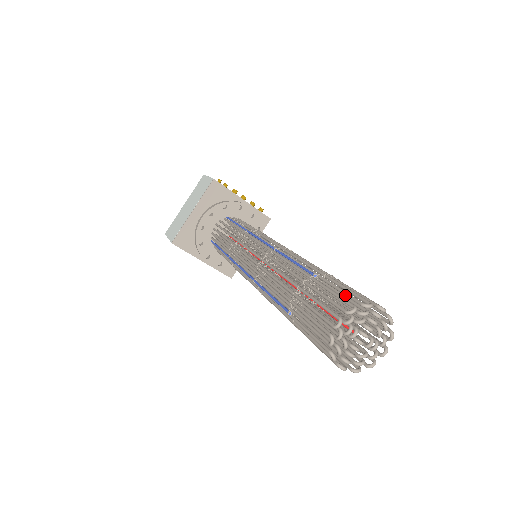
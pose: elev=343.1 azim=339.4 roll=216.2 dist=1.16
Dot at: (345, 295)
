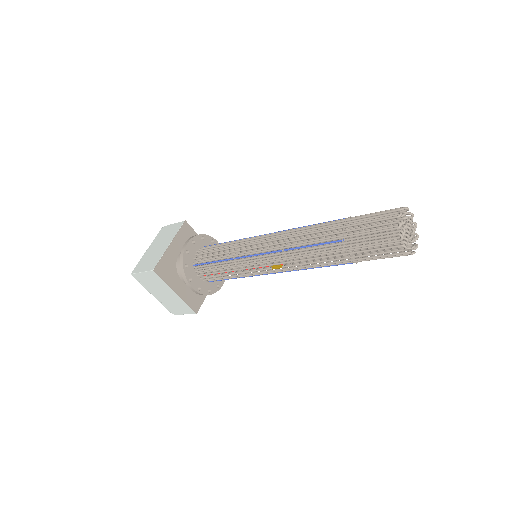
Dot at: occluded
